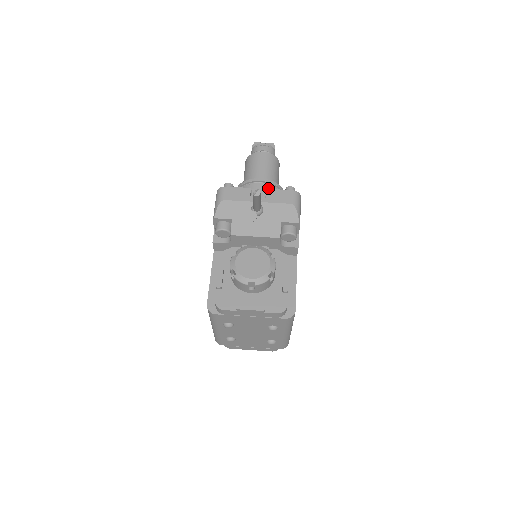
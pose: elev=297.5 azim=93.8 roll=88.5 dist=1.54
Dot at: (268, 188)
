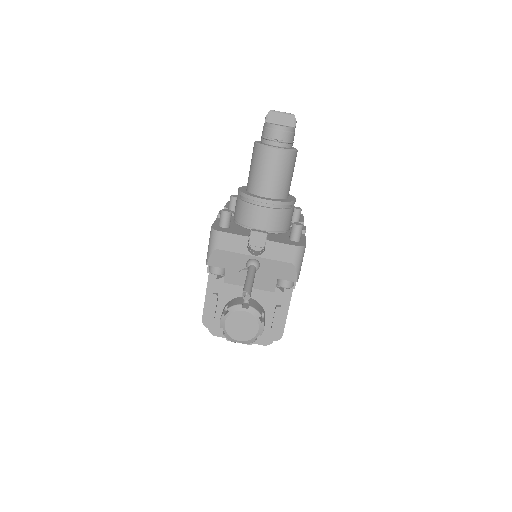
Dot at: (273, 213)
